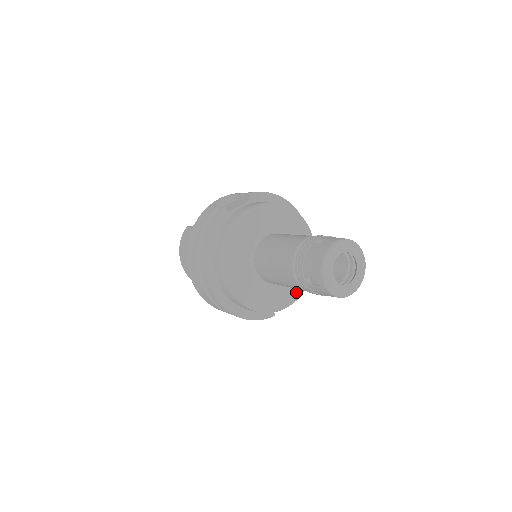
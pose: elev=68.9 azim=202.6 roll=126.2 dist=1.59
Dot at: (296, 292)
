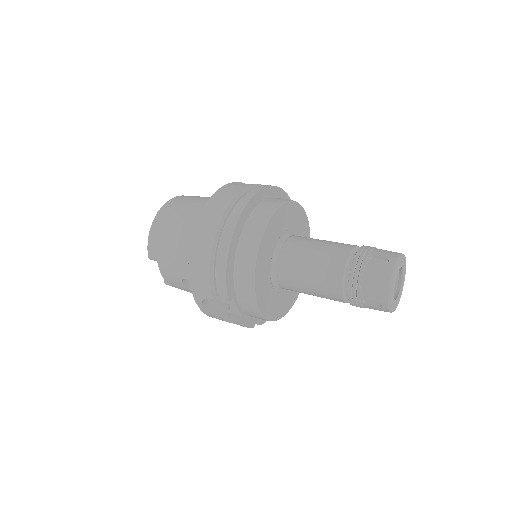
Dot at: (266, 308)
